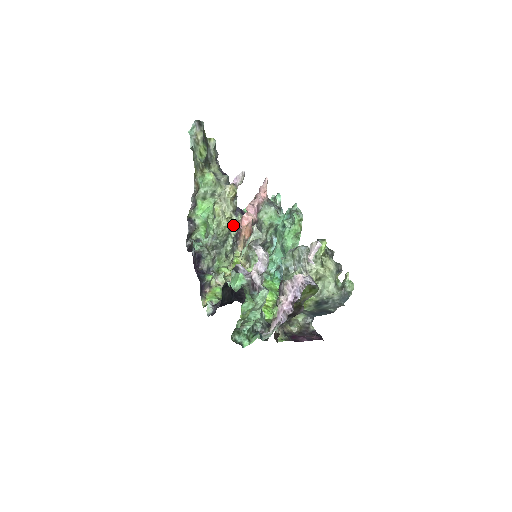
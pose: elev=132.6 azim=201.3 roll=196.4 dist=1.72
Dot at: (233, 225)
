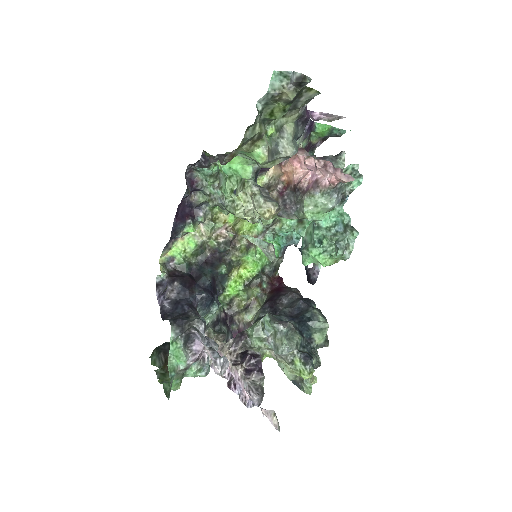
Dot at: (250, 221)
